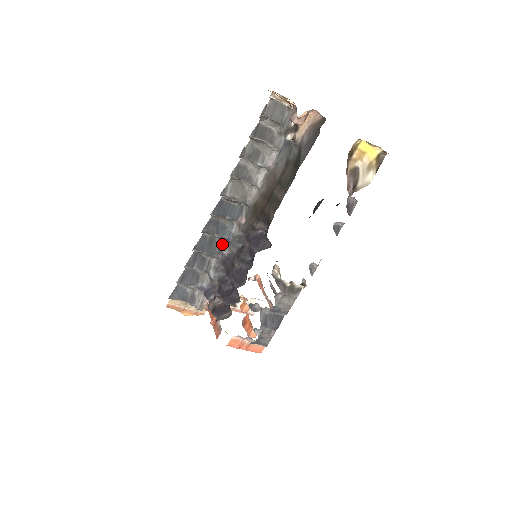
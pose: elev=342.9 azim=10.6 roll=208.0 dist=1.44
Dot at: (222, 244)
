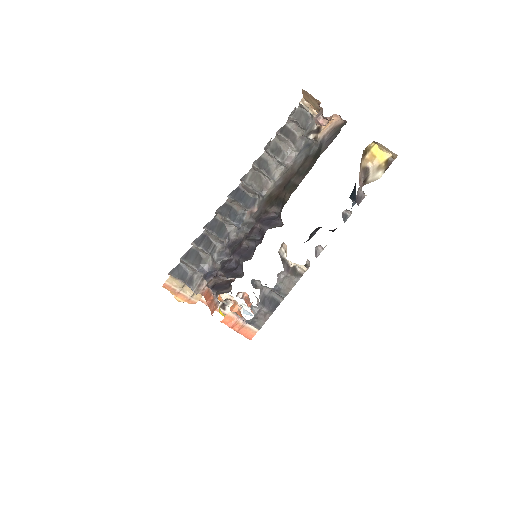
Dot at: (230, 230)
